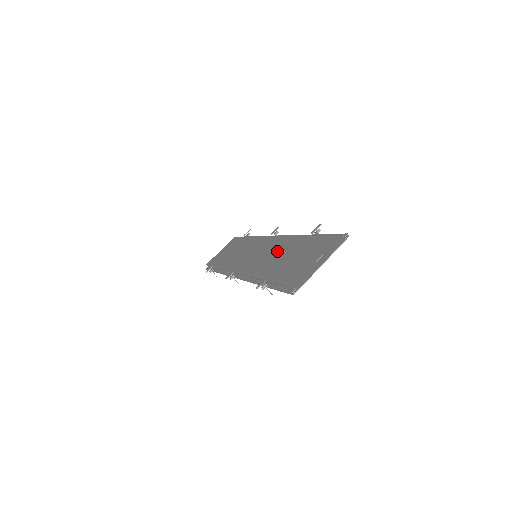
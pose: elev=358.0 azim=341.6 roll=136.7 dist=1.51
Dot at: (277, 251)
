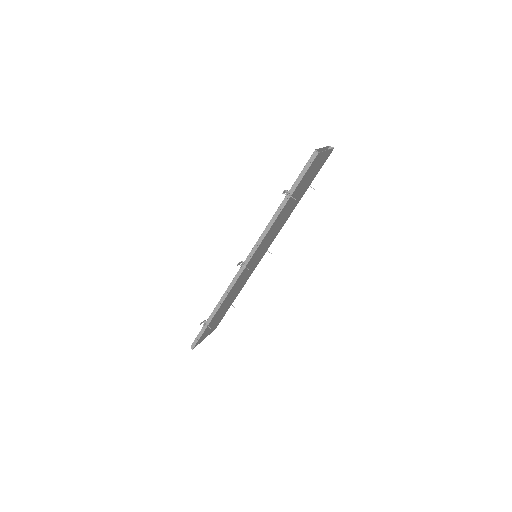
Dot at: occluded
